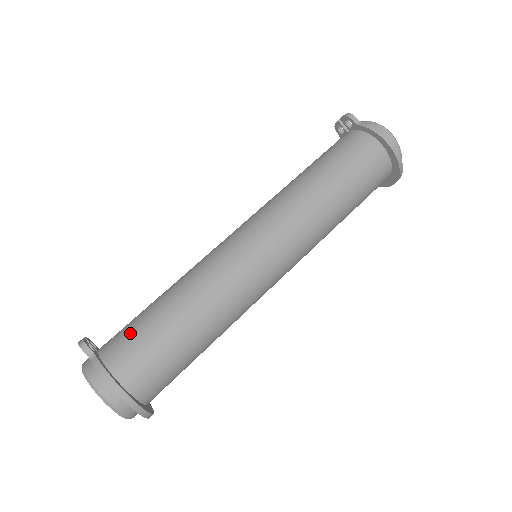
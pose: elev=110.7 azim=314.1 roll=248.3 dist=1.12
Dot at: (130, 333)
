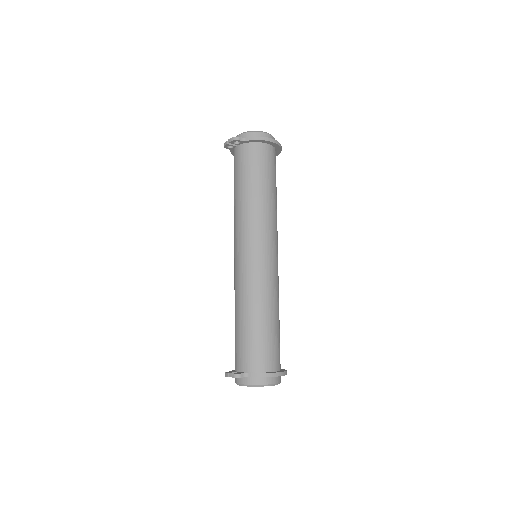
Dot at: (250, 349)
